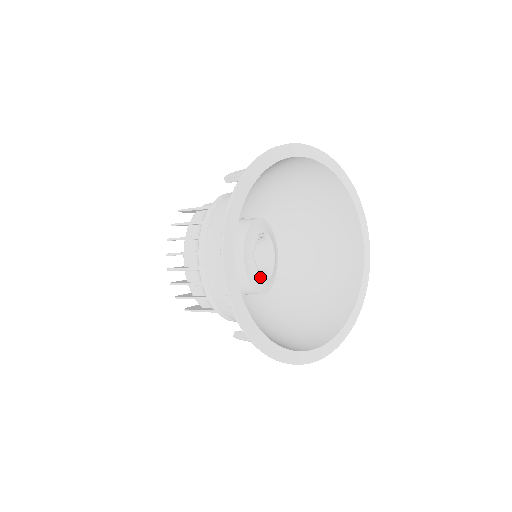
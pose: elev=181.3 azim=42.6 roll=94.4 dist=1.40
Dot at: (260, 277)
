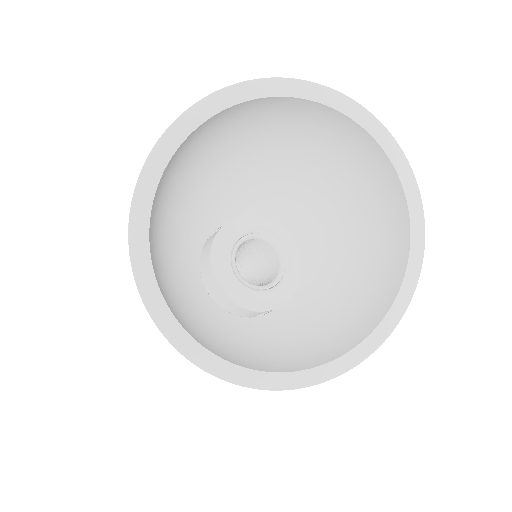
Dot at: (275, 288)
